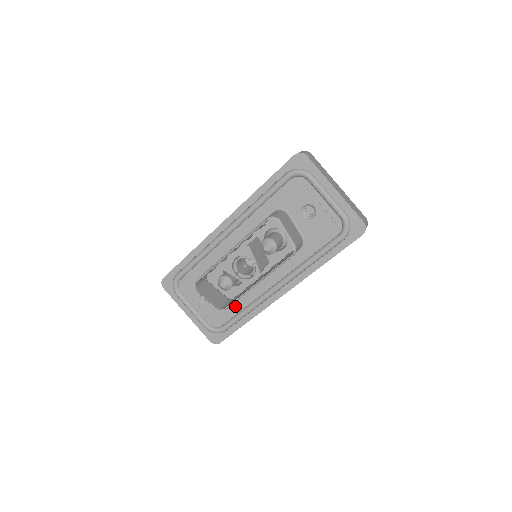
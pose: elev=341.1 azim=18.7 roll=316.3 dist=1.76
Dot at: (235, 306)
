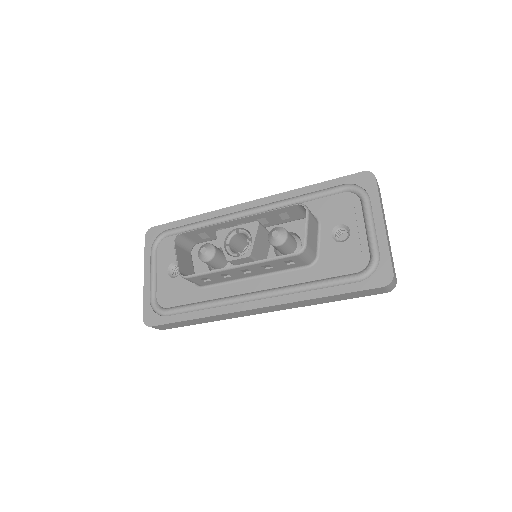
Dot at: (197, 293)
